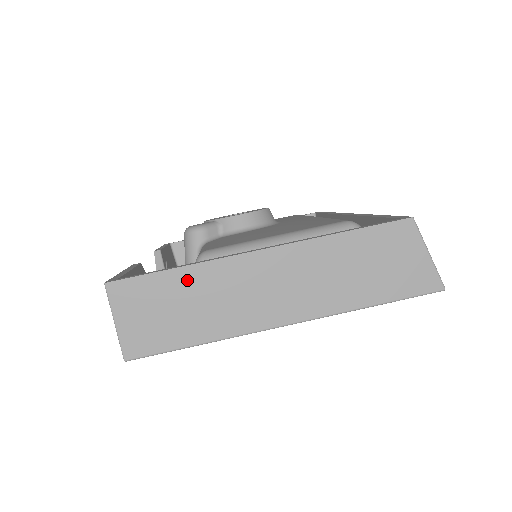
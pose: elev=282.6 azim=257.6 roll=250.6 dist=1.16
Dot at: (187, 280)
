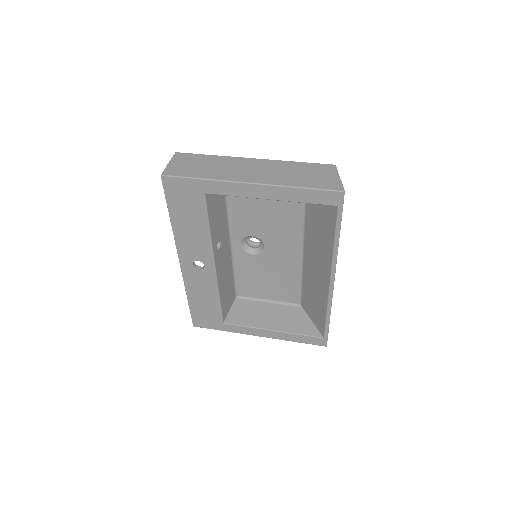
Dot at: (212, 159)
